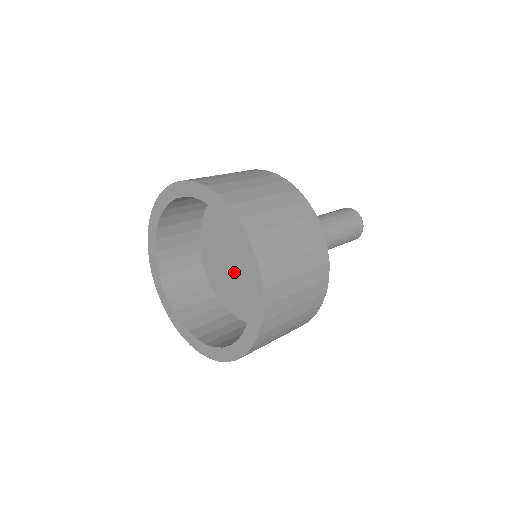
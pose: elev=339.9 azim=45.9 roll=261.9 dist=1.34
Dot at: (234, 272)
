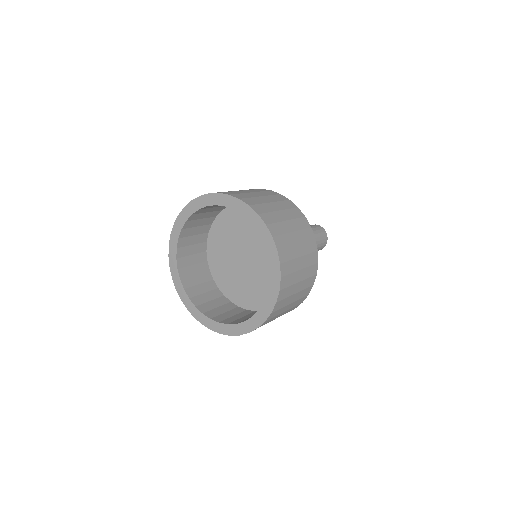
Dot at: (236, 265)
